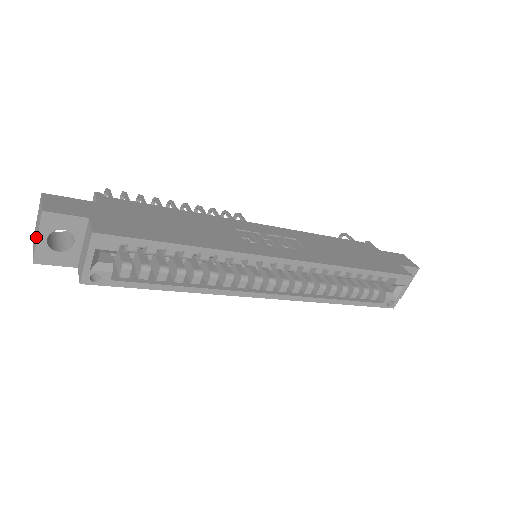
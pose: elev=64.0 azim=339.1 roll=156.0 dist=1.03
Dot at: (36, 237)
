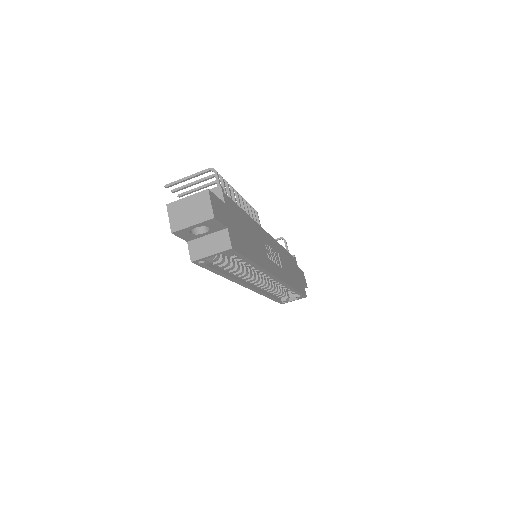
Dot at: (189, 221)
